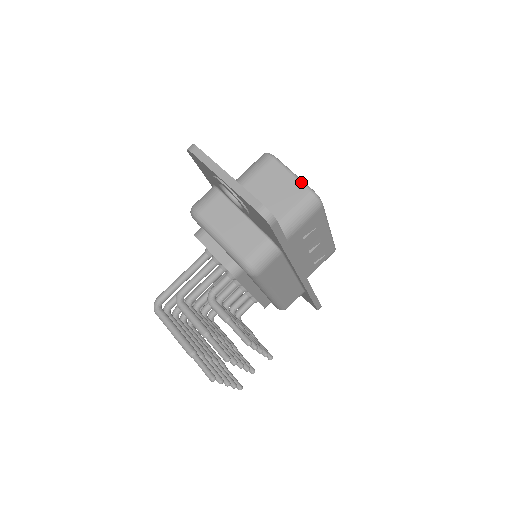
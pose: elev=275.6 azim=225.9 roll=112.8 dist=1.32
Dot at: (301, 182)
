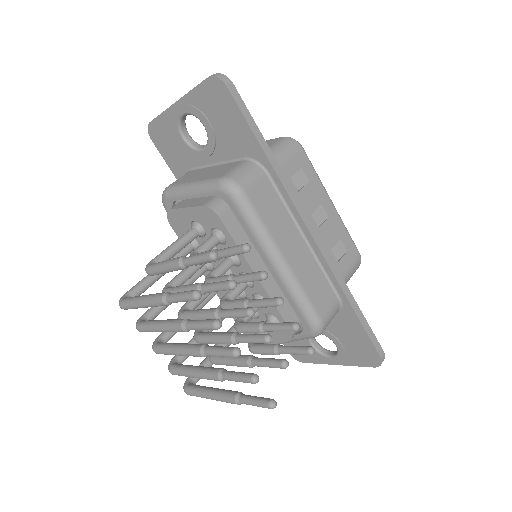
Dot at: (273, 139)
